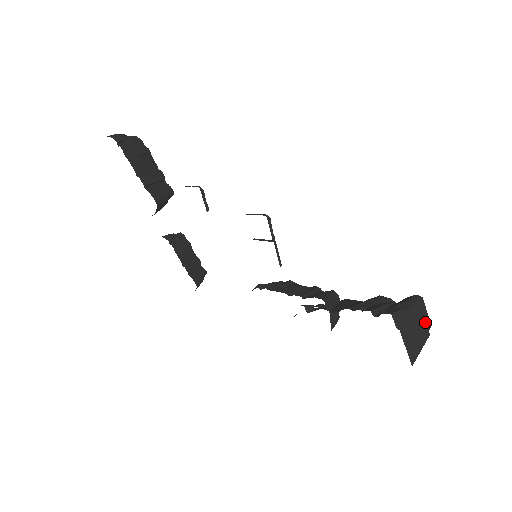
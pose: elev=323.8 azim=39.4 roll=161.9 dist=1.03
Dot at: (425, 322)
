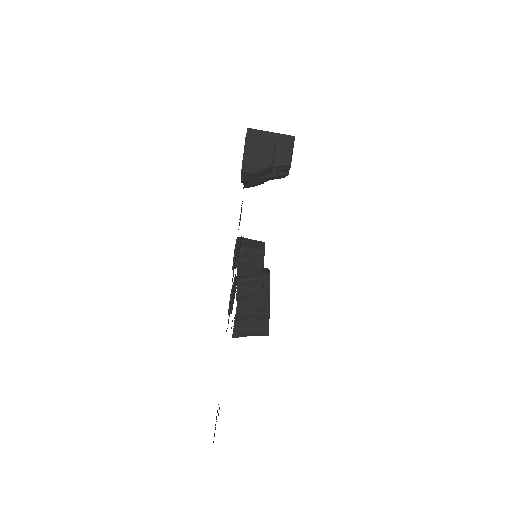
Dot at: occluded
